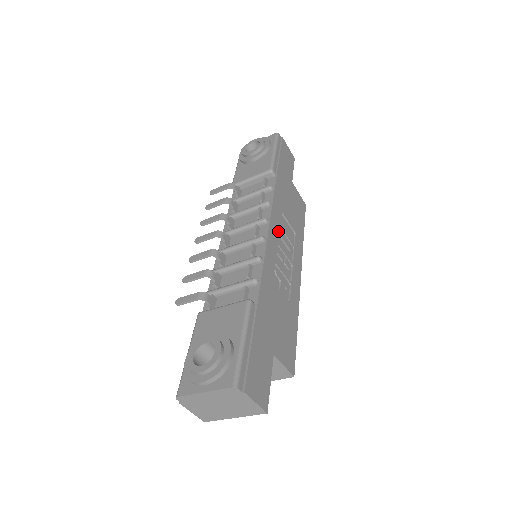
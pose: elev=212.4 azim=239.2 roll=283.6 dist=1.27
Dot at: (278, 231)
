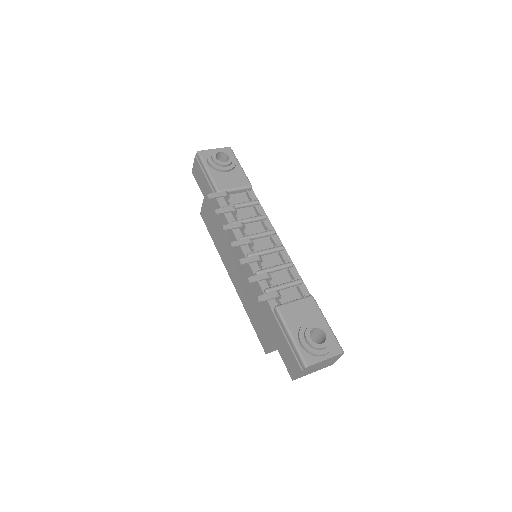
Dot at: occluded
